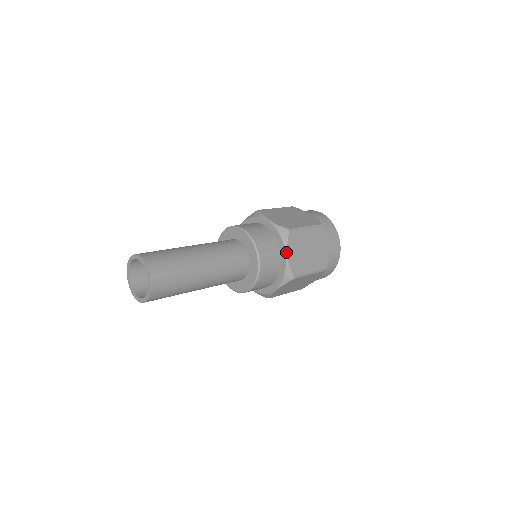
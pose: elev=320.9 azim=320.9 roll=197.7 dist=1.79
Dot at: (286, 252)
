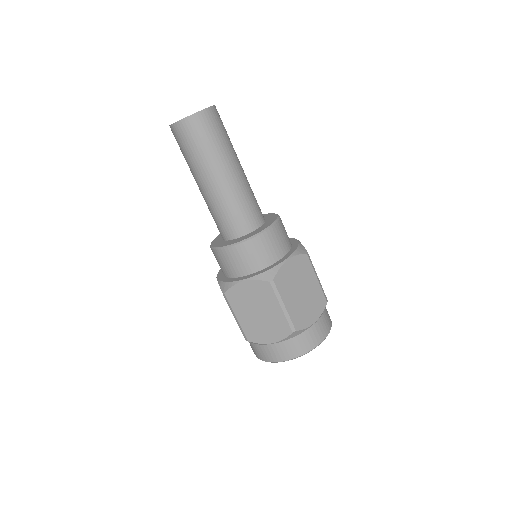
Dot at: (289, 257)
